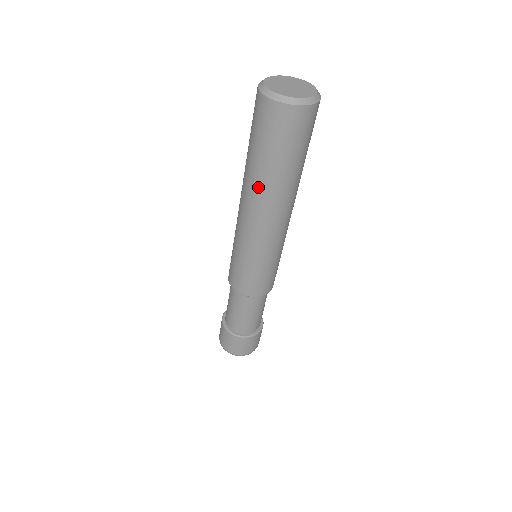
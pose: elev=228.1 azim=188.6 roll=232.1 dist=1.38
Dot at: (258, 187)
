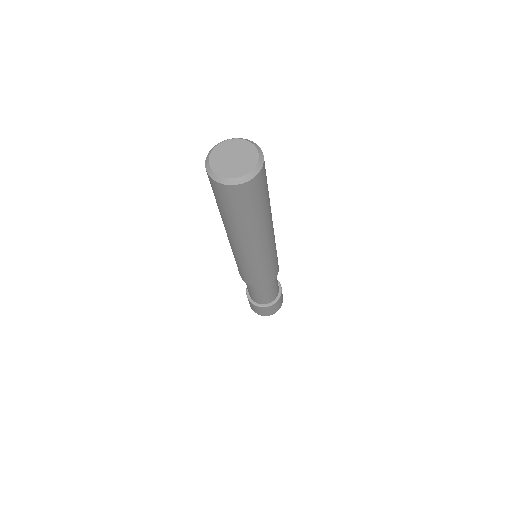
Dot at: (258, 229)
